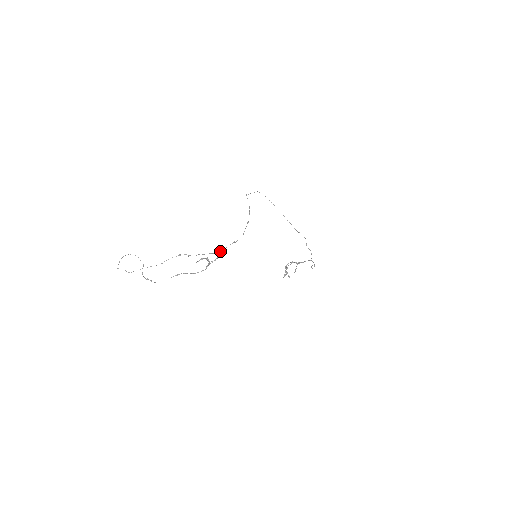
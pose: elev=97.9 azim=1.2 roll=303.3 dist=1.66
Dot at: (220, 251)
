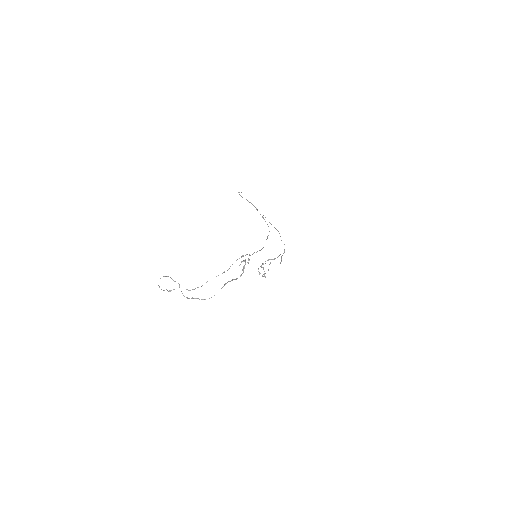
Dot at: (263, 247)
